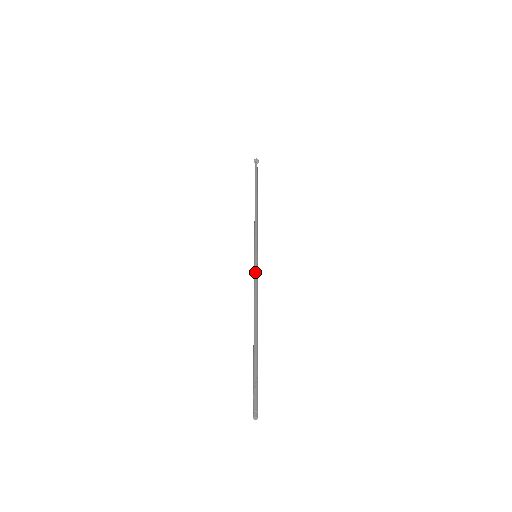
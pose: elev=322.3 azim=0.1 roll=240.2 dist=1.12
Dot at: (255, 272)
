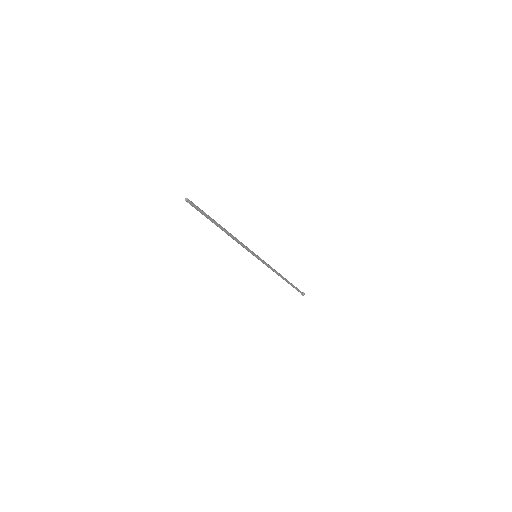
Dot at: (248, 248)
